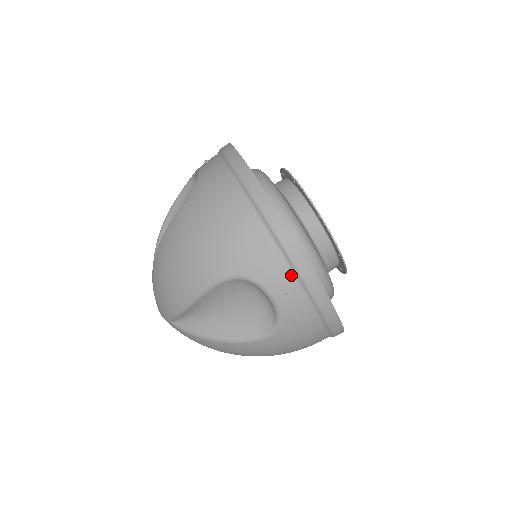
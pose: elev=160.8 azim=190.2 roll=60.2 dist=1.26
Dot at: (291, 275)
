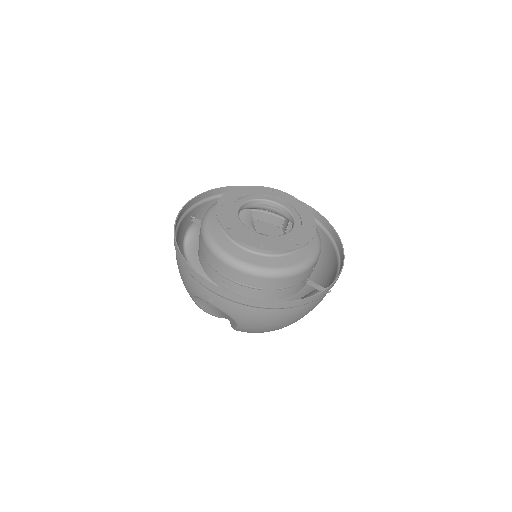
Dot at: occluded
